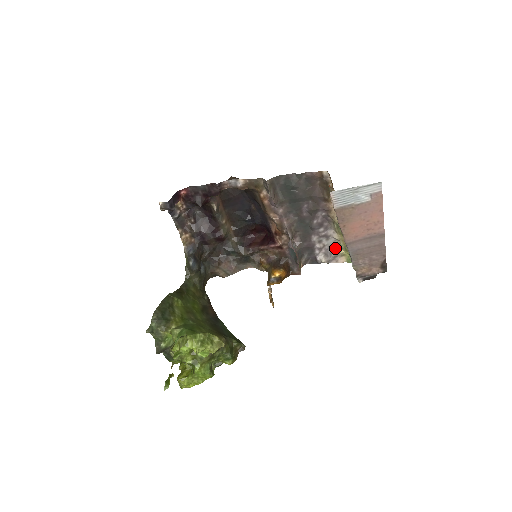
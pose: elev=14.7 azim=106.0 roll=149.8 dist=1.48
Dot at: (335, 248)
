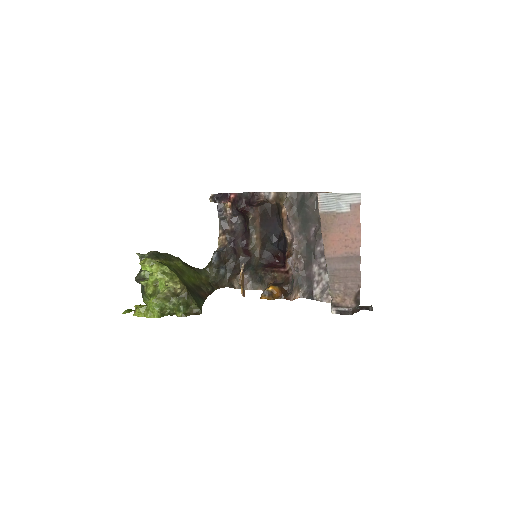
Dot at: occluded
